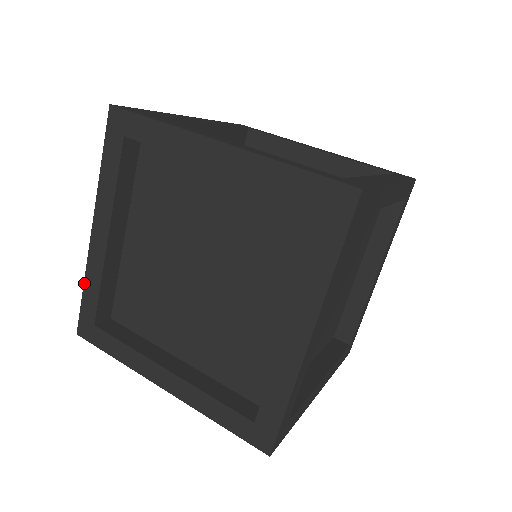
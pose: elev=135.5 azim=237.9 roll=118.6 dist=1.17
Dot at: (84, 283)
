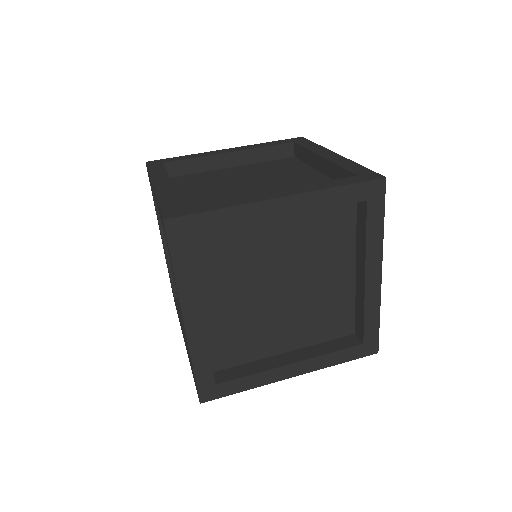
Dot at: occluded
